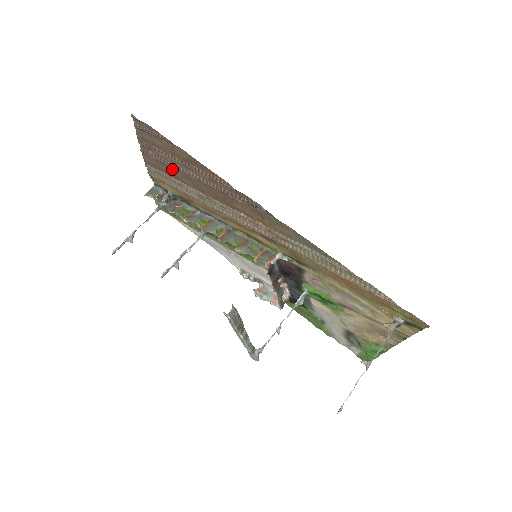
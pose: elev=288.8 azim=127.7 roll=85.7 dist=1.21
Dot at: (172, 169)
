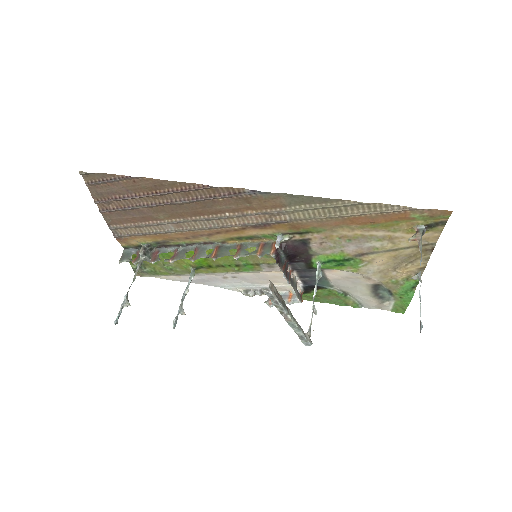
Dot at: (139, 211)
